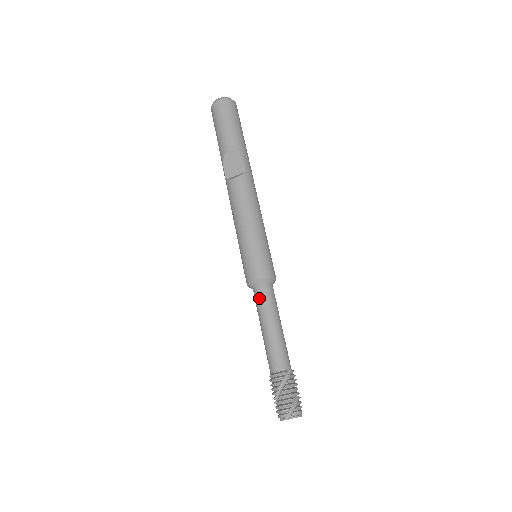
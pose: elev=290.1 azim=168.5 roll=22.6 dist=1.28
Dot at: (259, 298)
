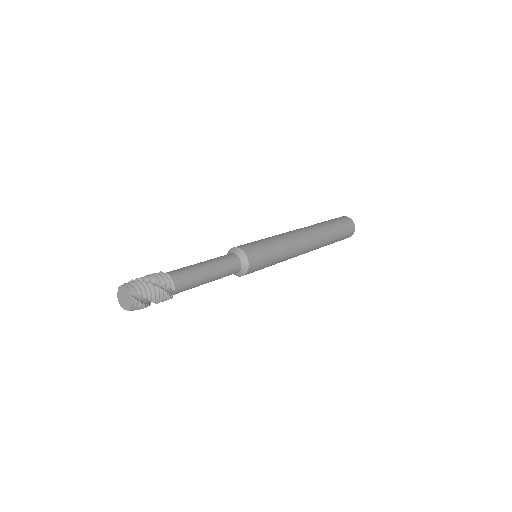
Dot at: occluded
